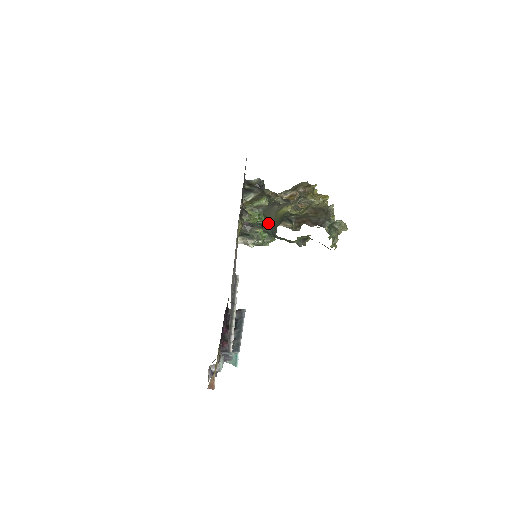
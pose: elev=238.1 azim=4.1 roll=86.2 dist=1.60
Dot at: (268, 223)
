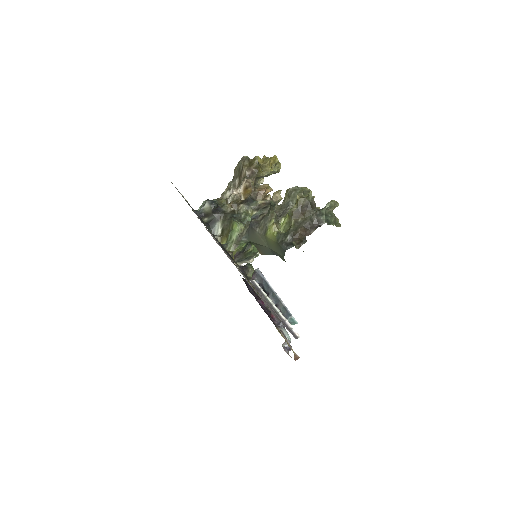
Dot at: (263, 249)
